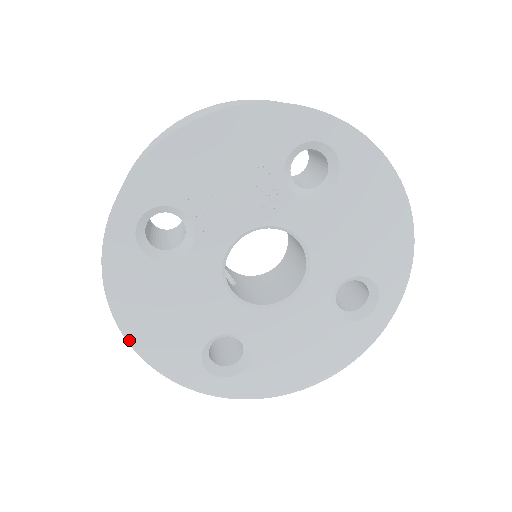
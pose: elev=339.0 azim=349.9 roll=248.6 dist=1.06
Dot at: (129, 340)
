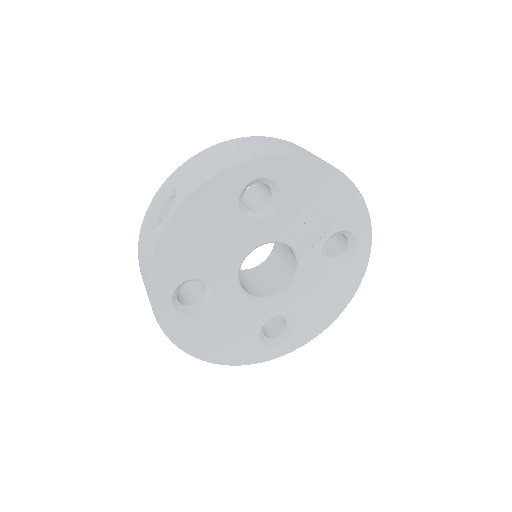
Dot at: (165, 230)
